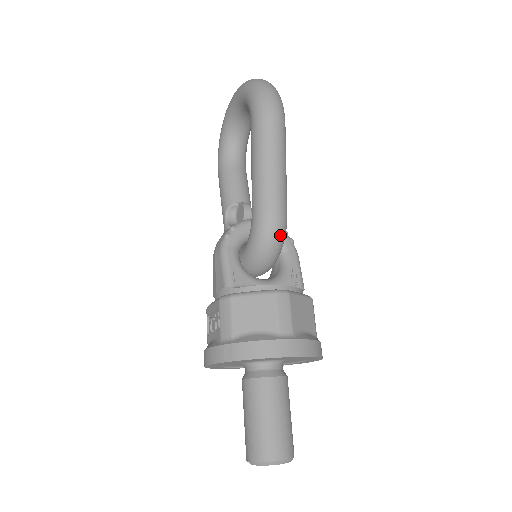
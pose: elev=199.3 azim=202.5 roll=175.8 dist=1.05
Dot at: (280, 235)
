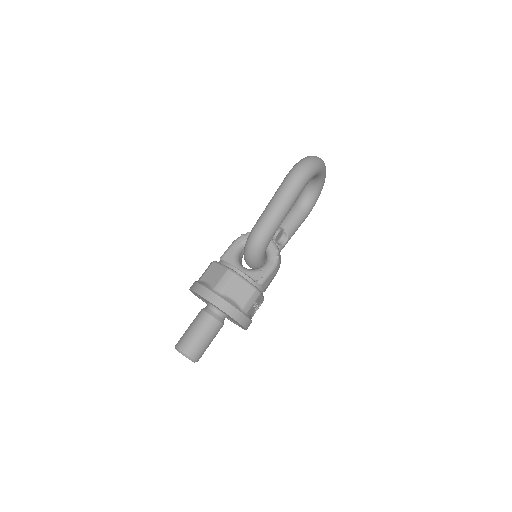
Dot at: (257, 244)
